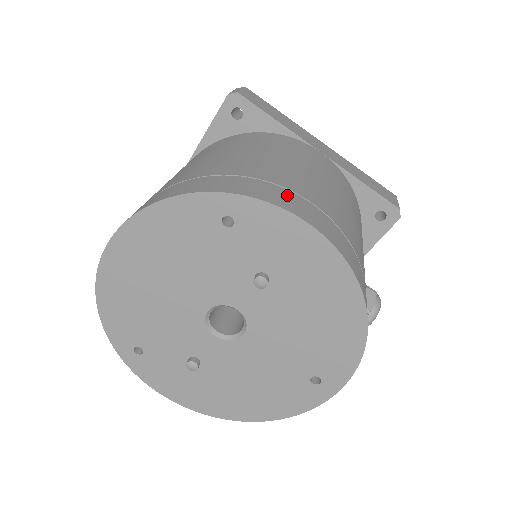
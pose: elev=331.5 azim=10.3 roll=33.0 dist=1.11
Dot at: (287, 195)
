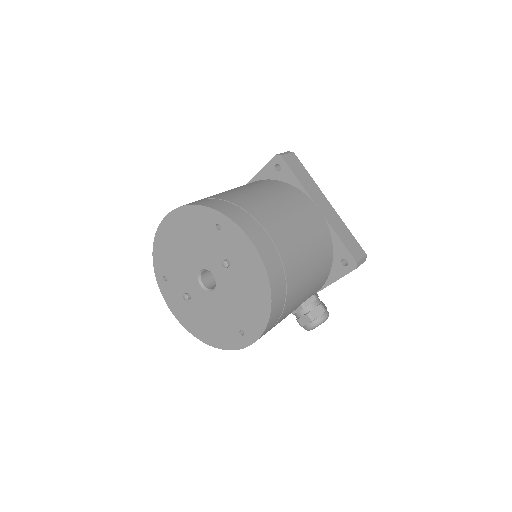
Dot at: (254, 225)
